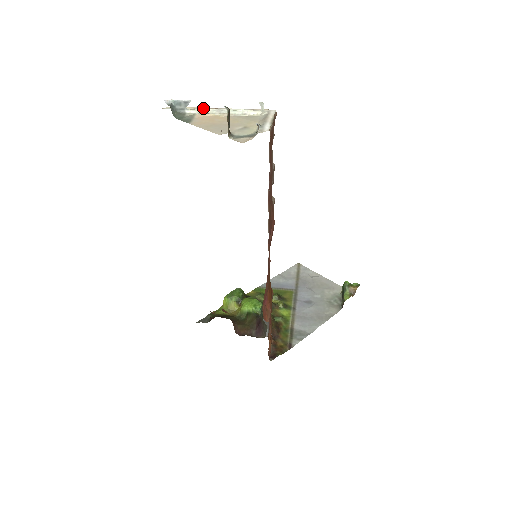
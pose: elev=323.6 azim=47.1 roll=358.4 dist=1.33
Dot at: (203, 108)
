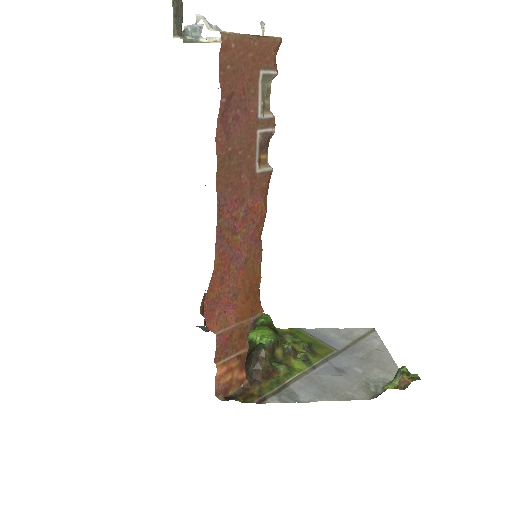
Dot at: (217, 37)
